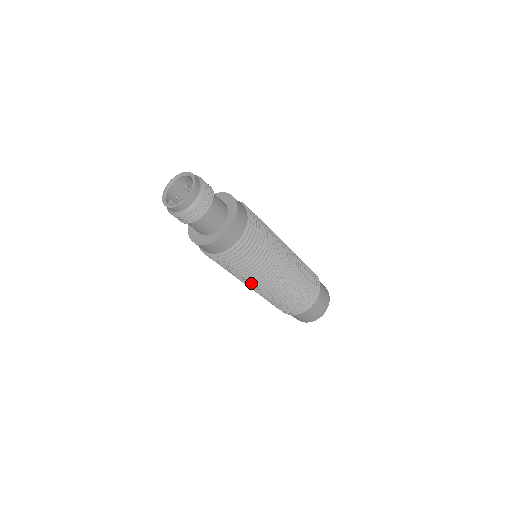
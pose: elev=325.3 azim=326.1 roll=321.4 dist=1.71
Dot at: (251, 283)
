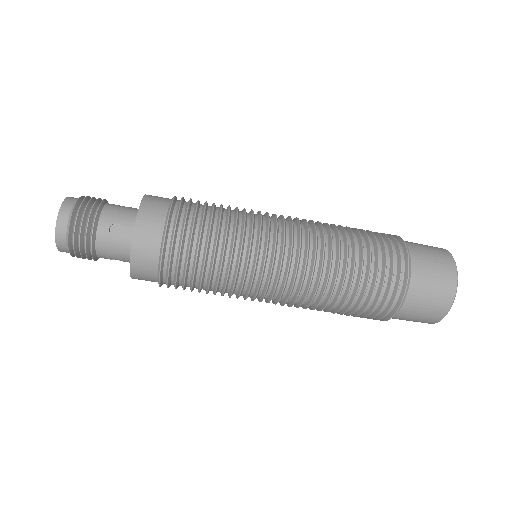
Dot at: occluded
